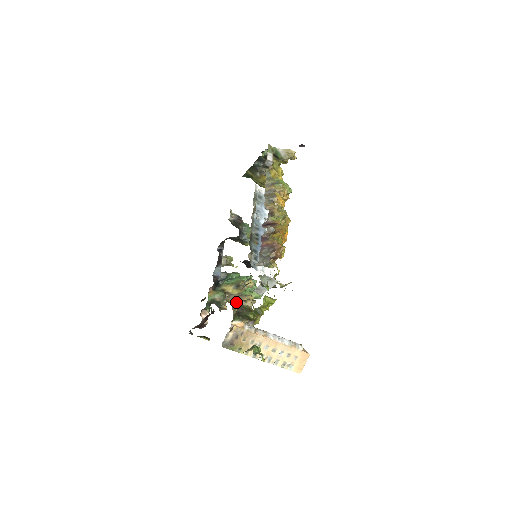
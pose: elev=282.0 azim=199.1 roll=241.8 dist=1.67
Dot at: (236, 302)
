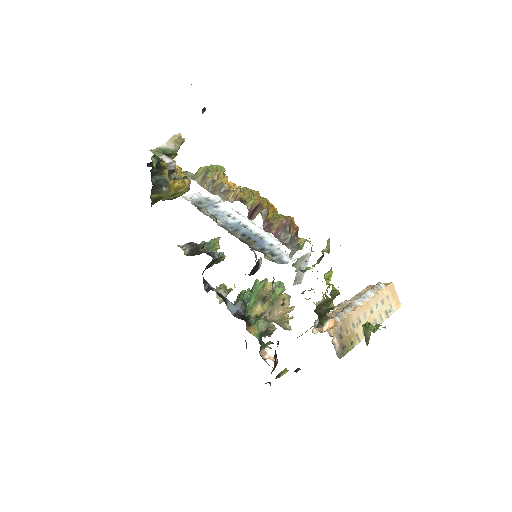
Dot at: (276, 314)
